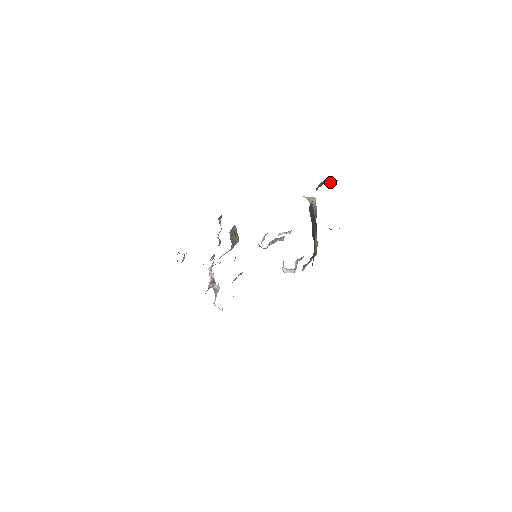
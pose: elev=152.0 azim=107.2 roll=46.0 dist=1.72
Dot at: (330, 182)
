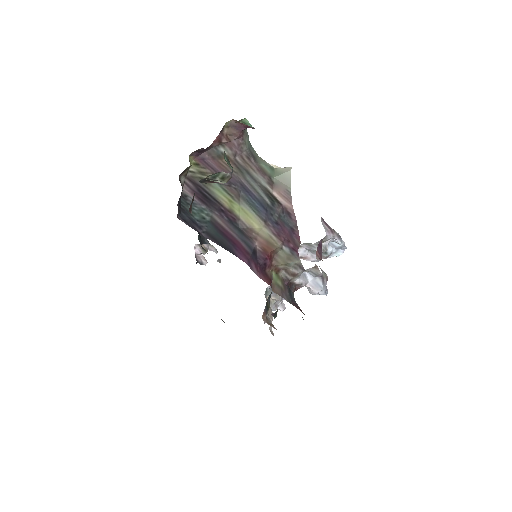
Dot at: (253, 127)
